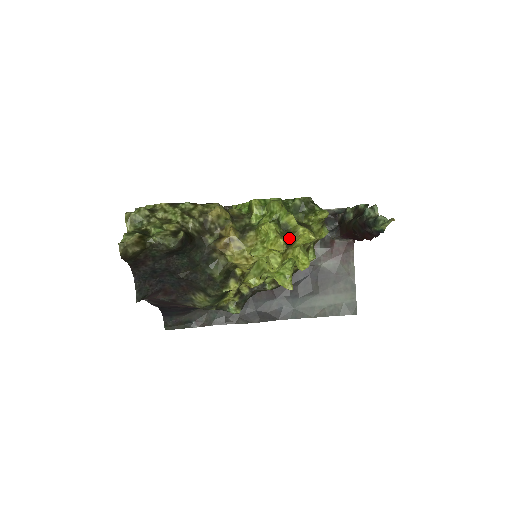
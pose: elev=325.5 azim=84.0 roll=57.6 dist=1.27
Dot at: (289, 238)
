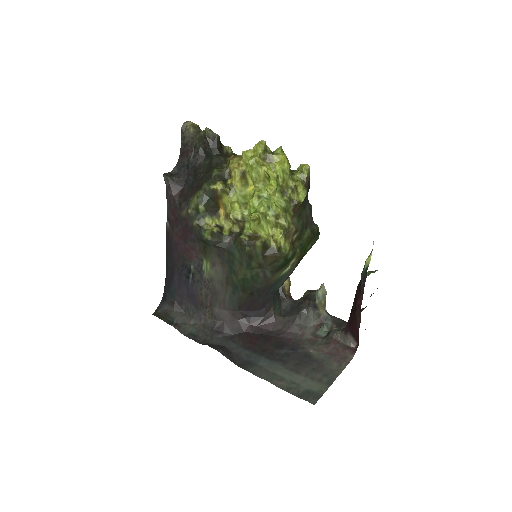
Dot at: (271, 153)
